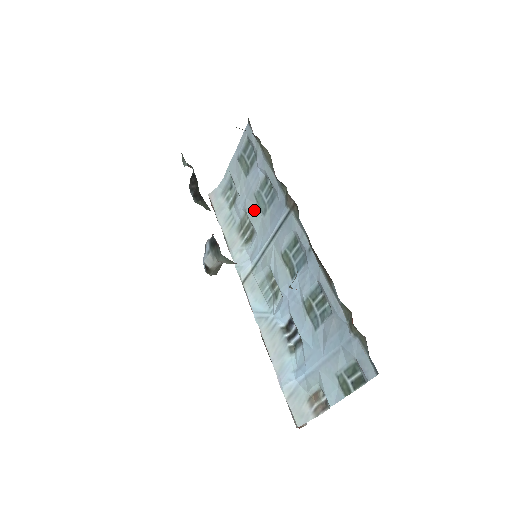
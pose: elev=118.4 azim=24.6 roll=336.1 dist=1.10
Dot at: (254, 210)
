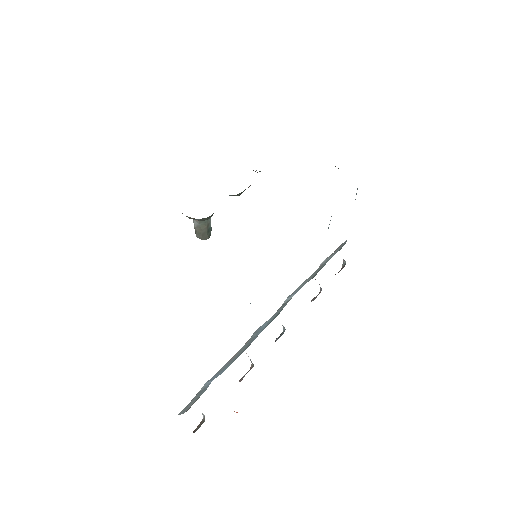
Dot at: occluded
